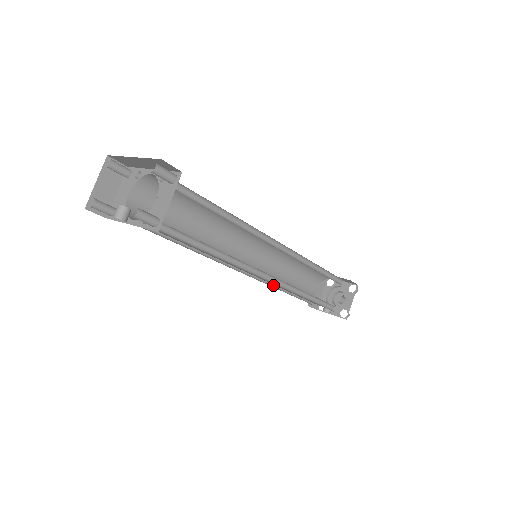
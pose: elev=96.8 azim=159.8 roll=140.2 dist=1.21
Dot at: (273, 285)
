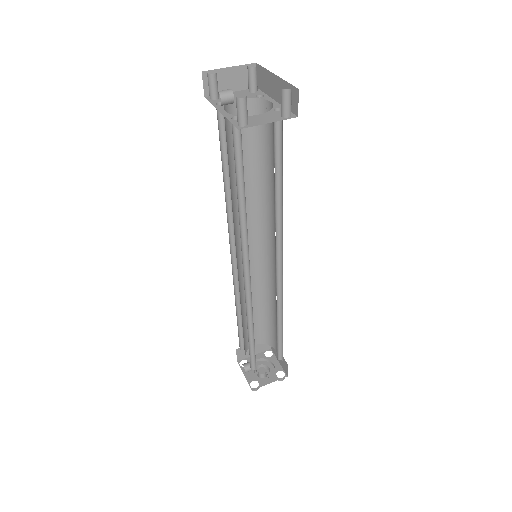
Dot at: (236, 298)
